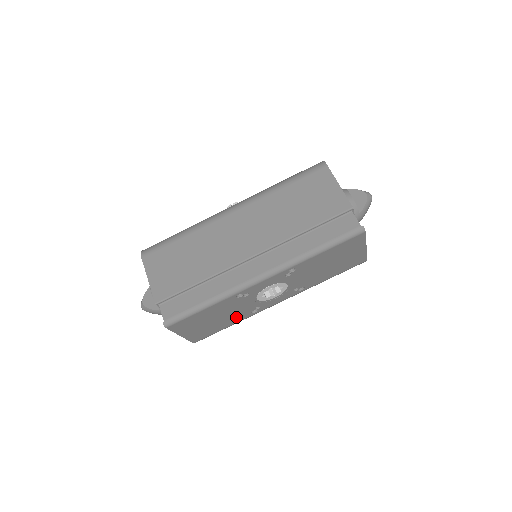
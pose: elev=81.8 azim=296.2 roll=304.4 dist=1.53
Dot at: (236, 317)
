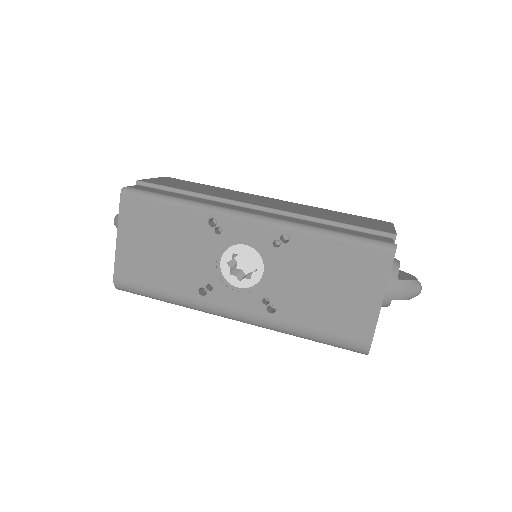
Dot at: (180, 277)
